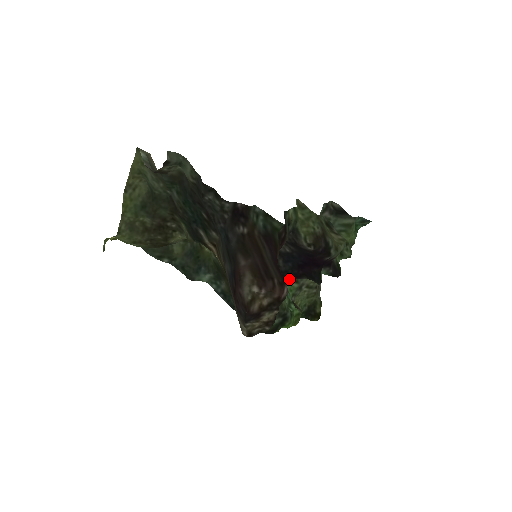
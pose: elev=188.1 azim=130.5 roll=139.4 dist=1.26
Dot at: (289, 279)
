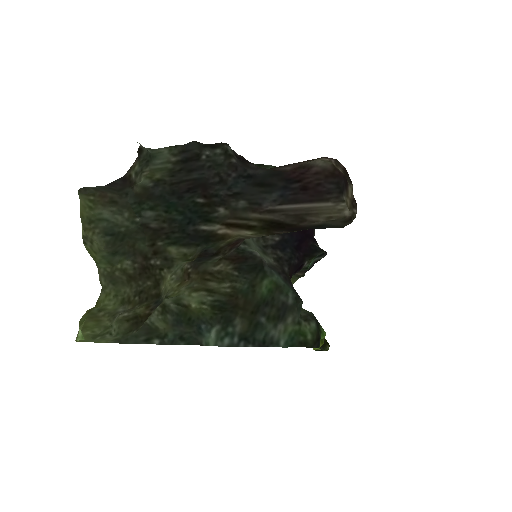
Dot at: occluded
